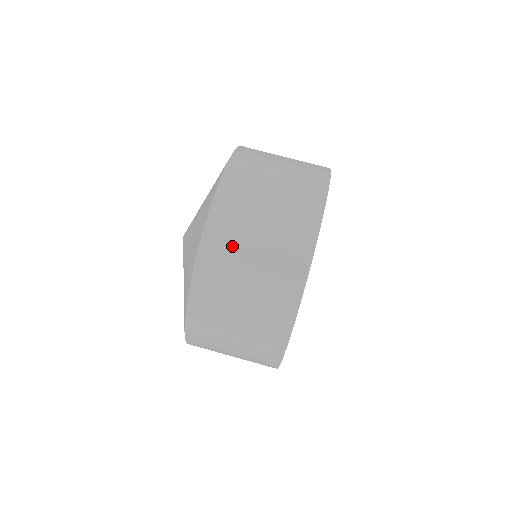
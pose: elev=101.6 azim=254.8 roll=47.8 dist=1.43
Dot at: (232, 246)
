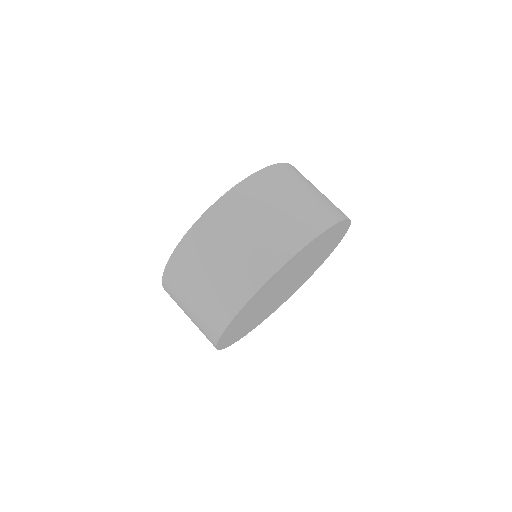
Dot at: (198, 258)
